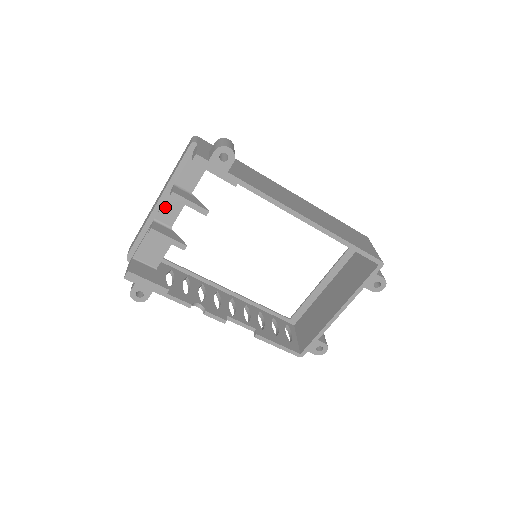
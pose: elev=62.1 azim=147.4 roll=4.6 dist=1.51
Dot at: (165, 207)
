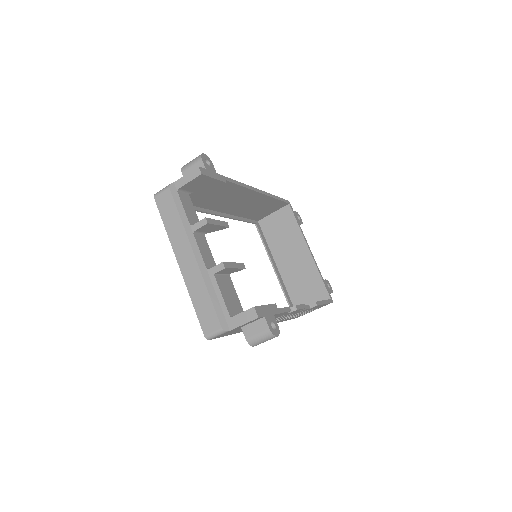
Dot at: (202, 252)
